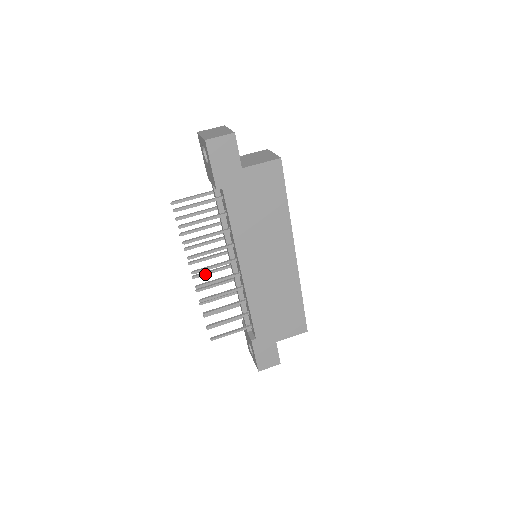
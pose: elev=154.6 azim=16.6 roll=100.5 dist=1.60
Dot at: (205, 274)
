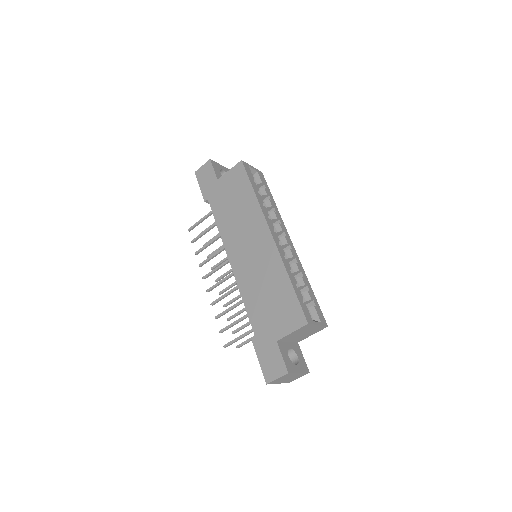
Dot at: (227, 288)
